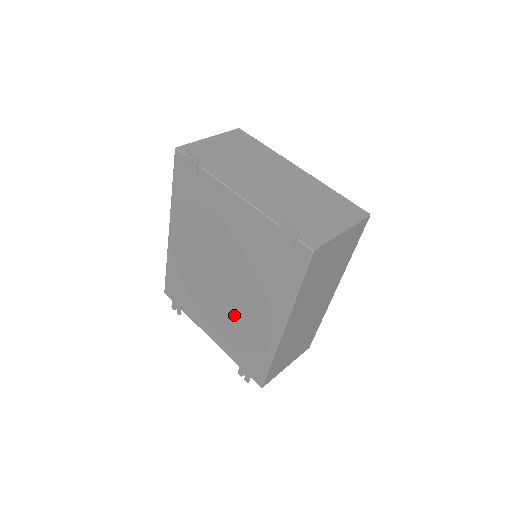
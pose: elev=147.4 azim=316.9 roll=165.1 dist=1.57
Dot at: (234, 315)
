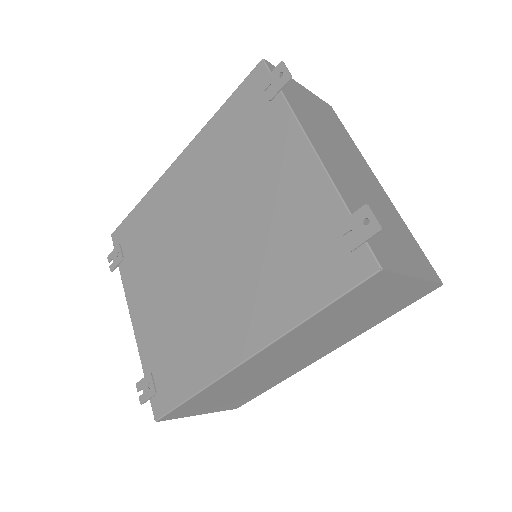
Dot at: (188, 305)
